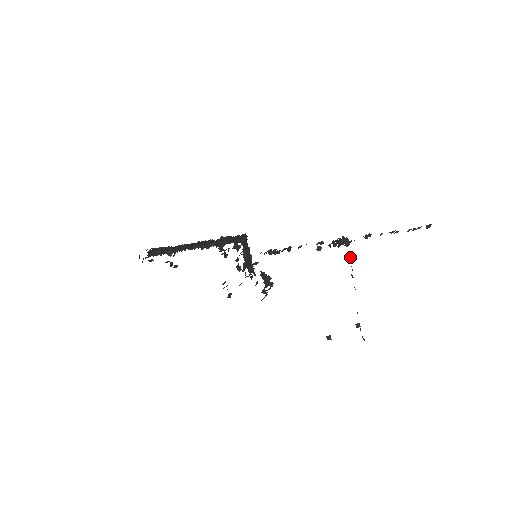
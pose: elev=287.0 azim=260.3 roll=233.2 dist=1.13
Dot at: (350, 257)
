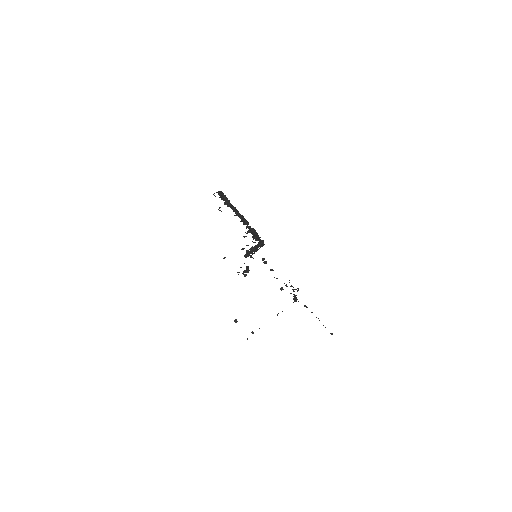
Dot at: occluded
